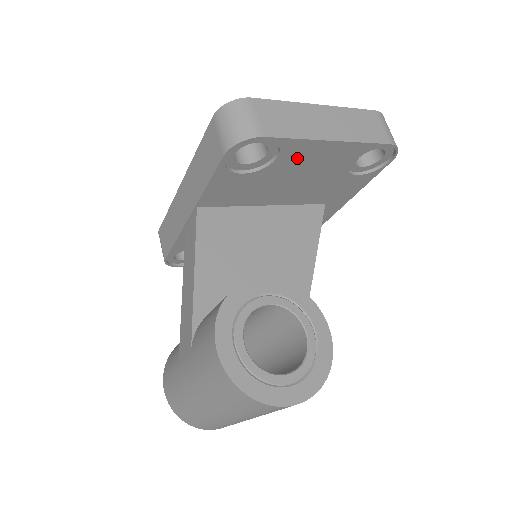
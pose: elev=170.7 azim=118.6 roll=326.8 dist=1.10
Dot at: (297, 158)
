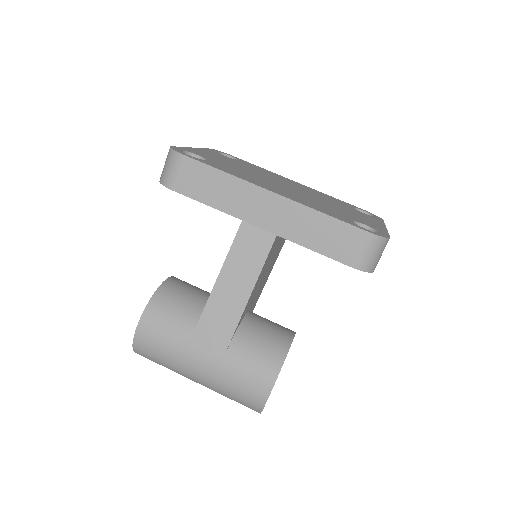
Dot at: occluded
